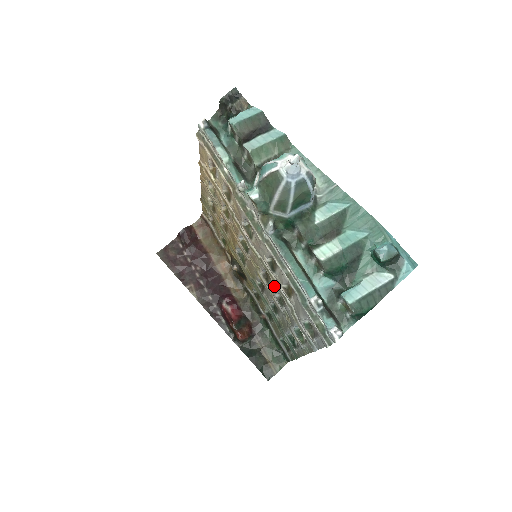
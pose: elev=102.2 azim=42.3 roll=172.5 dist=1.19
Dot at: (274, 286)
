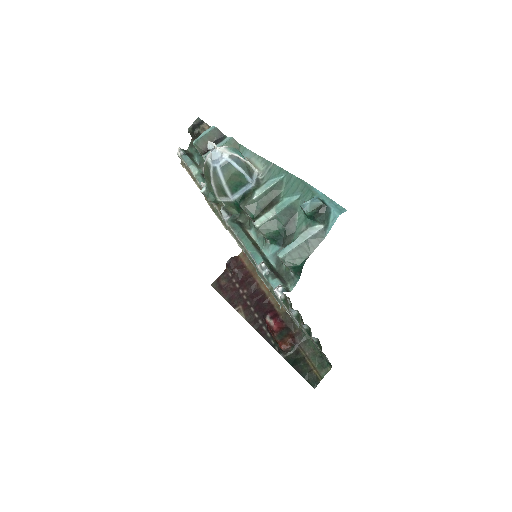
Dot at: occluded
